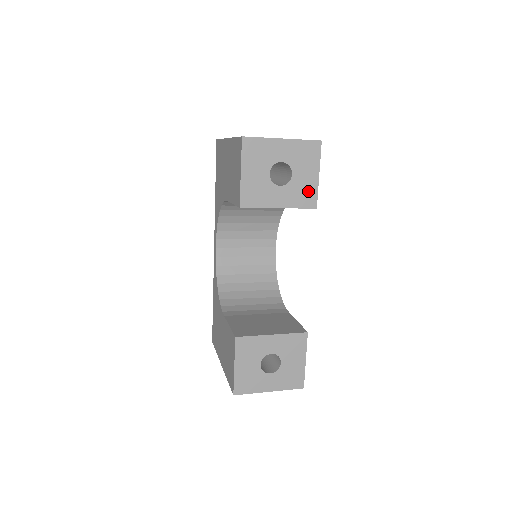
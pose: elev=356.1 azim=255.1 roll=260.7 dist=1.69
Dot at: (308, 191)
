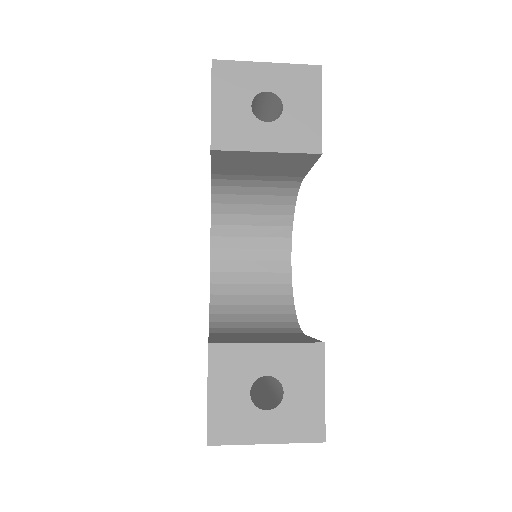
Dot at: (308, 130)
